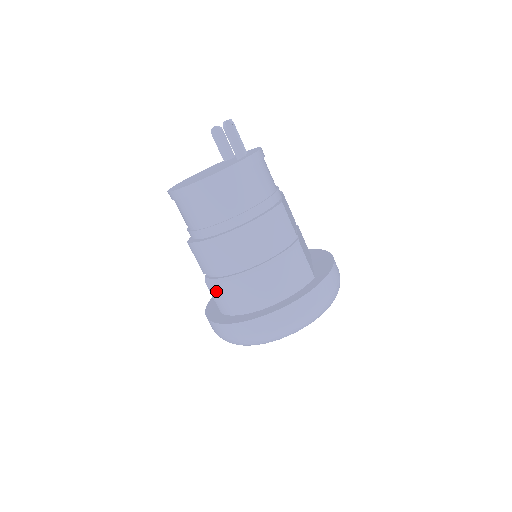
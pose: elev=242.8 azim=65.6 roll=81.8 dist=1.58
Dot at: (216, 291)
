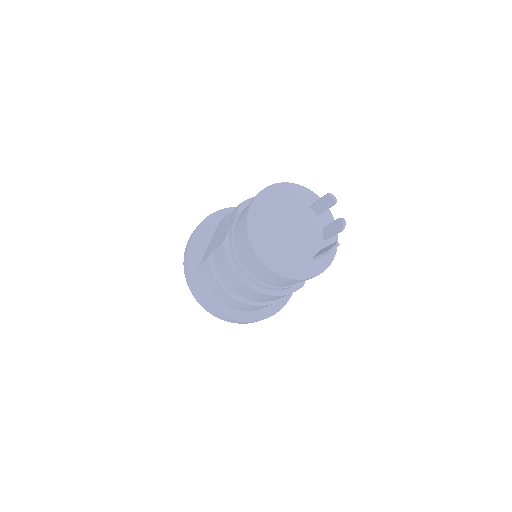
Dot at: (210, 274)
